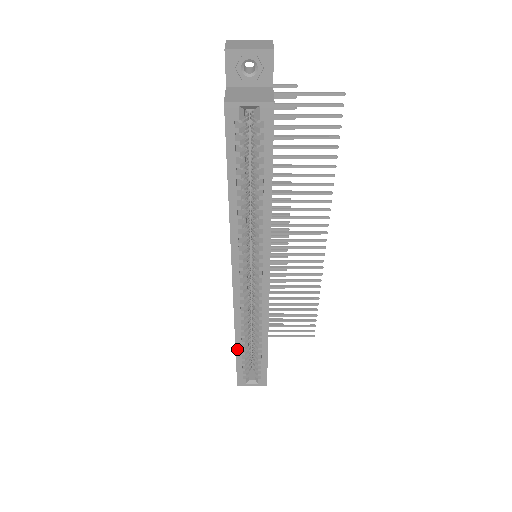
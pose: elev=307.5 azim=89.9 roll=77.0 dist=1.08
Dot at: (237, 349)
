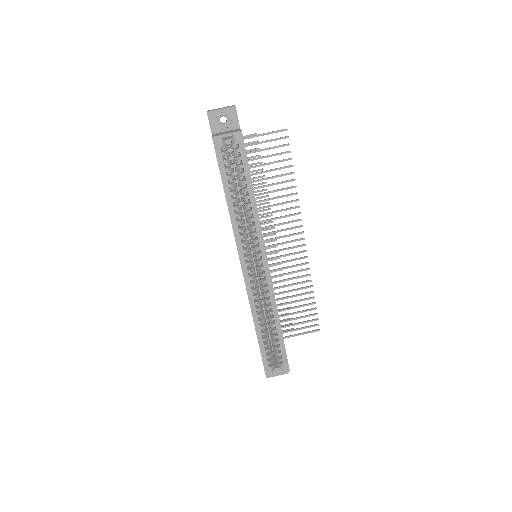
Dot at: (258, 336)
